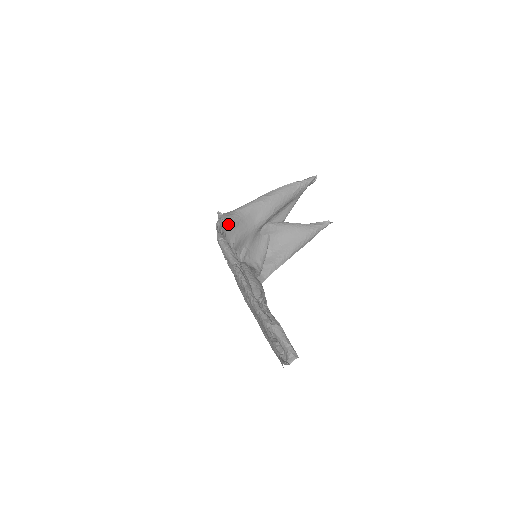
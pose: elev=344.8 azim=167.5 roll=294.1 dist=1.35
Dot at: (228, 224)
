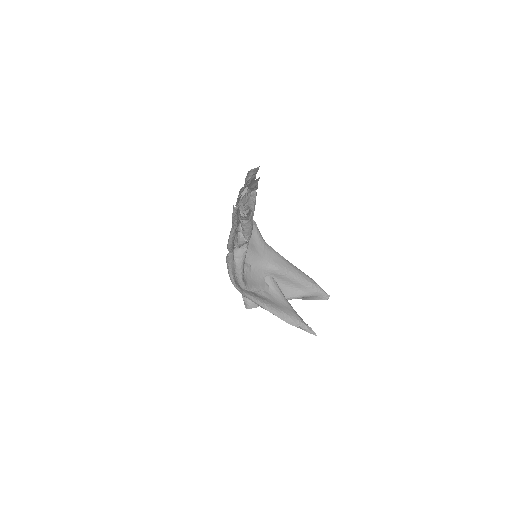
Dot at: (257, 233)
